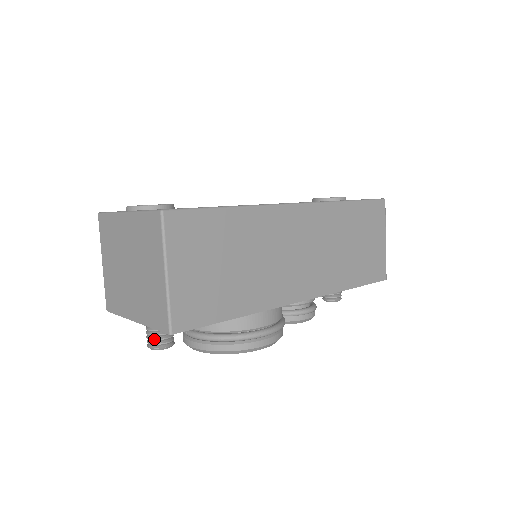
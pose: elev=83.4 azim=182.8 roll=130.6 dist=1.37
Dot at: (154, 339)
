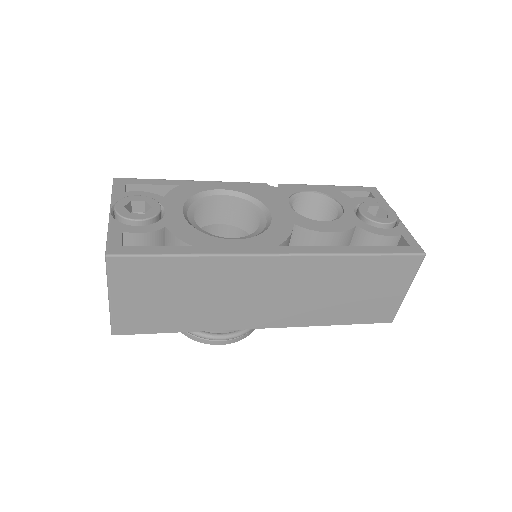
Dot at: occluded
